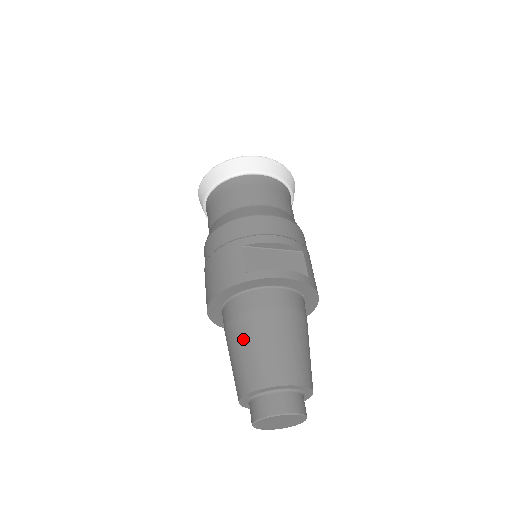
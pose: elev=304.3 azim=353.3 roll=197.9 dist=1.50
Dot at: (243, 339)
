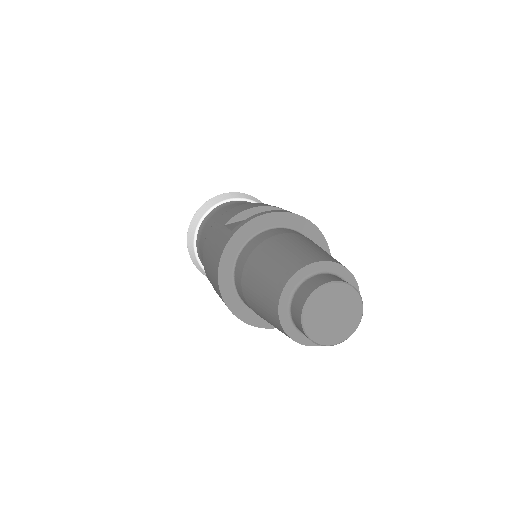
Dot at: (255, 273)
